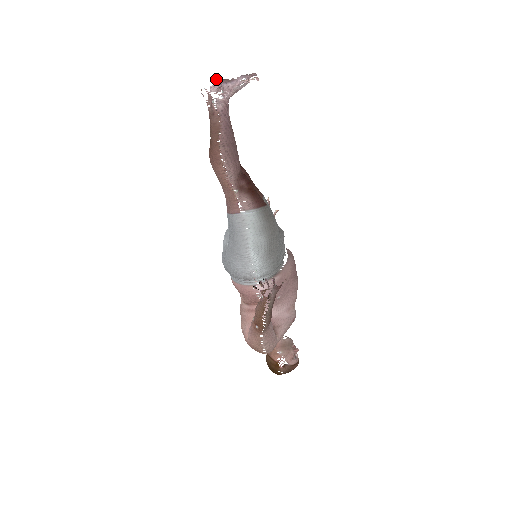
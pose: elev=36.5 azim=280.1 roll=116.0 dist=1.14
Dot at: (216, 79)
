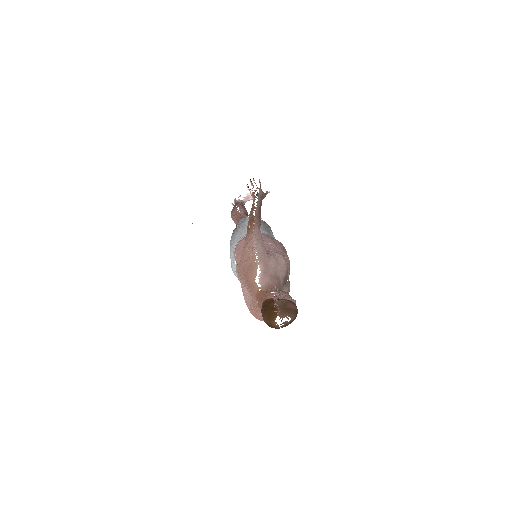
Dot at: occluded
